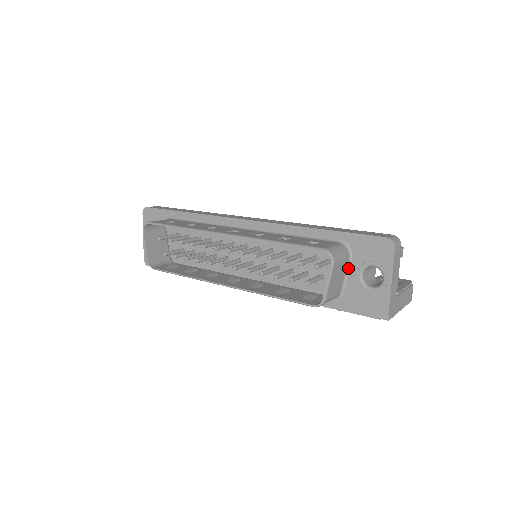
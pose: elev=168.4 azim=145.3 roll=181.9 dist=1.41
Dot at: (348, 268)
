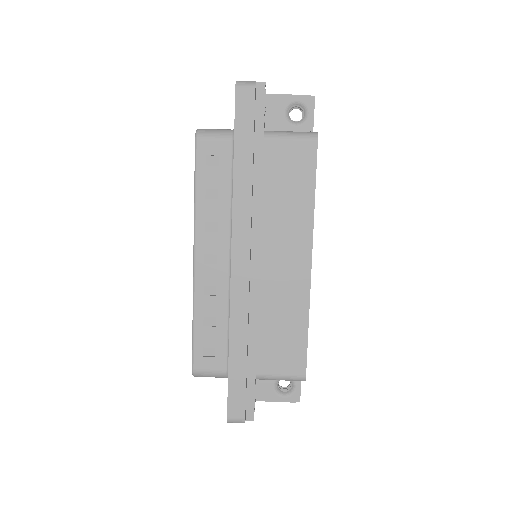
Dot at: occluded
